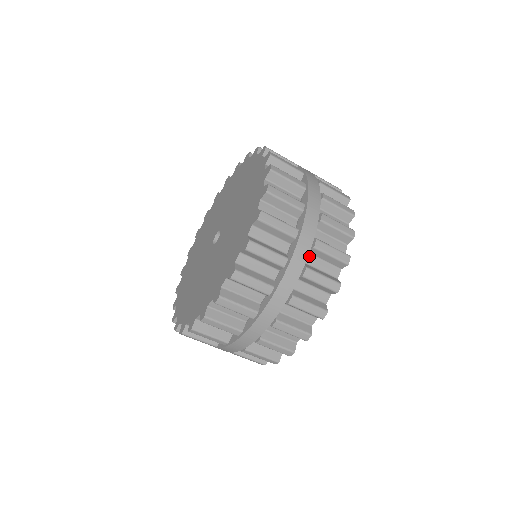
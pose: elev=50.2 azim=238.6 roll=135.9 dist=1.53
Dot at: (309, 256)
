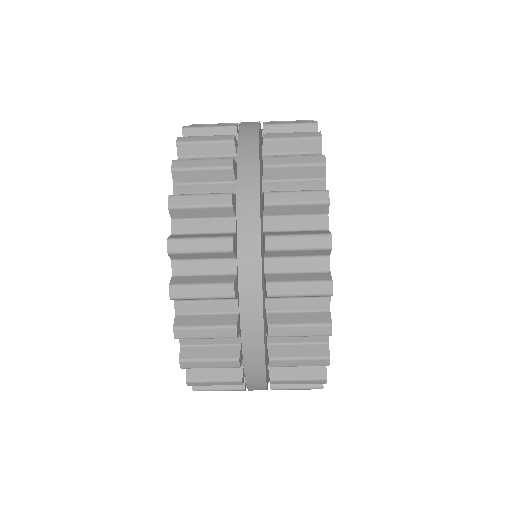
Dot at: (269, 184)
